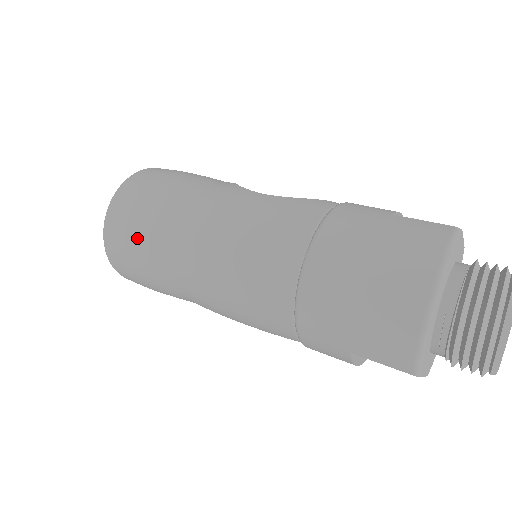
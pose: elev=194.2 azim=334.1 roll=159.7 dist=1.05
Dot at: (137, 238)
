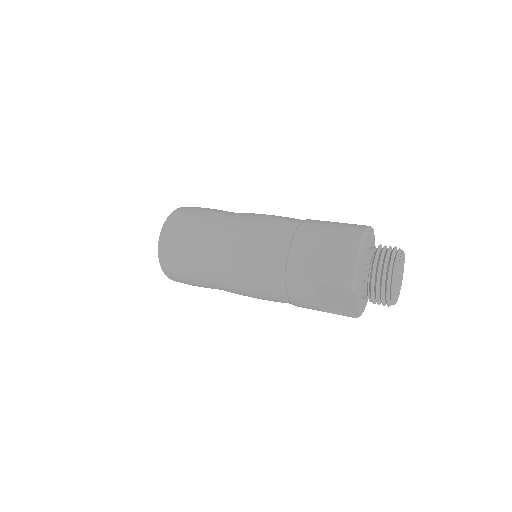
Dot at: (187, 233)
